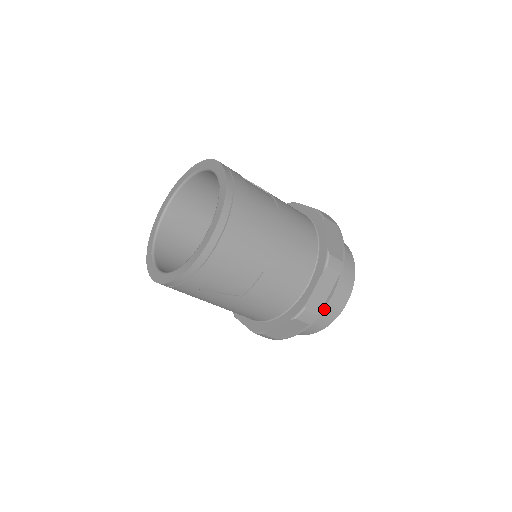
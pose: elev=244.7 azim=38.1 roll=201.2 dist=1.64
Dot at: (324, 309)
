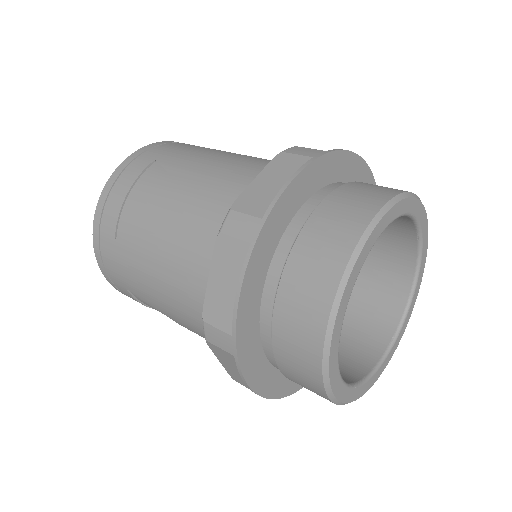
Dot at: (273, 204)
